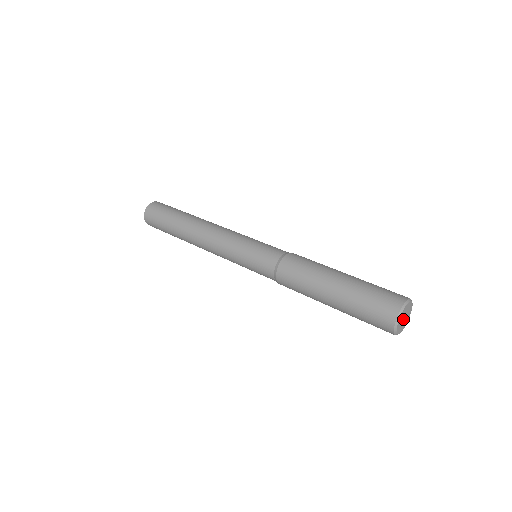
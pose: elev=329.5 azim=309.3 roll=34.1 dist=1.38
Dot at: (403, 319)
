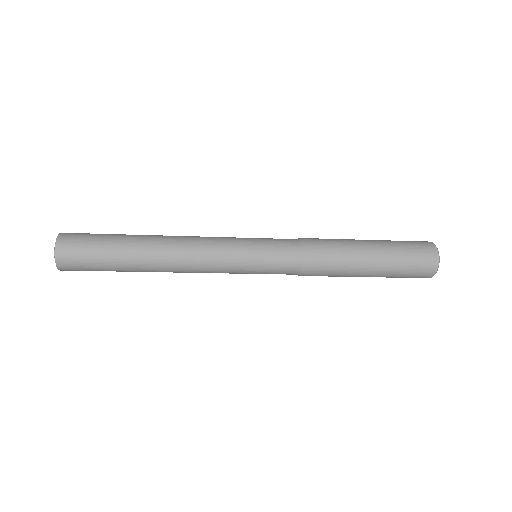
Dot at: occluded
